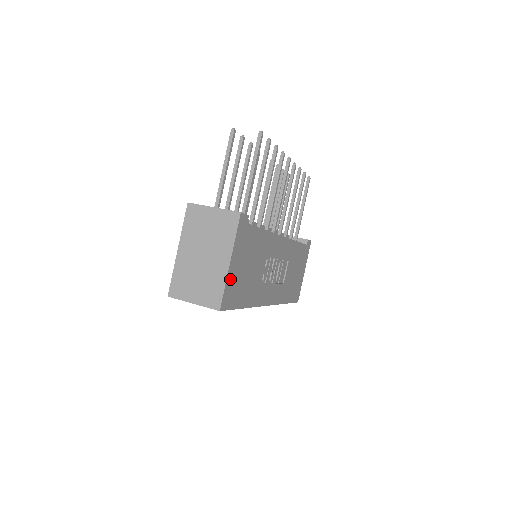
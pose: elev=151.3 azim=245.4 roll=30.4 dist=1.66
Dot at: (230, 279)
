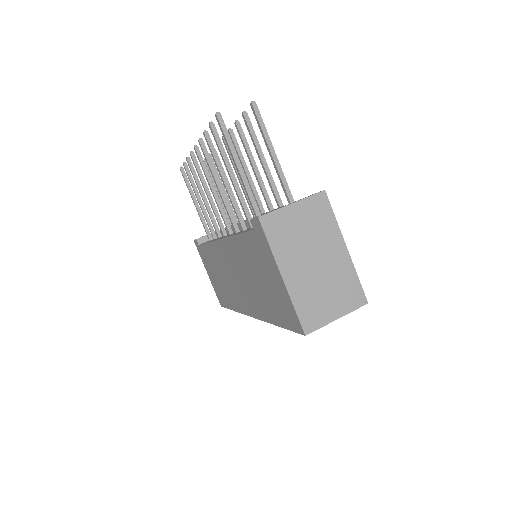
Dot at: occluded
